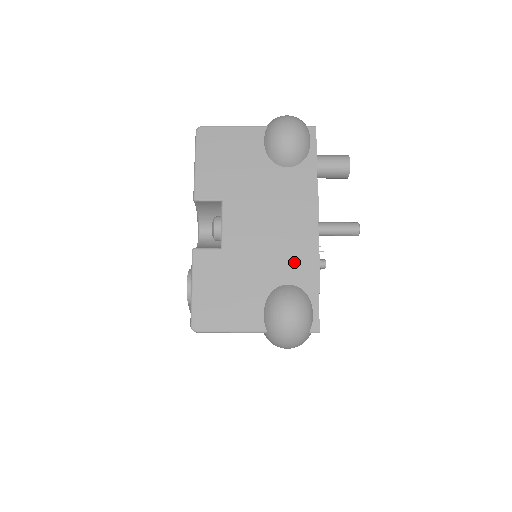
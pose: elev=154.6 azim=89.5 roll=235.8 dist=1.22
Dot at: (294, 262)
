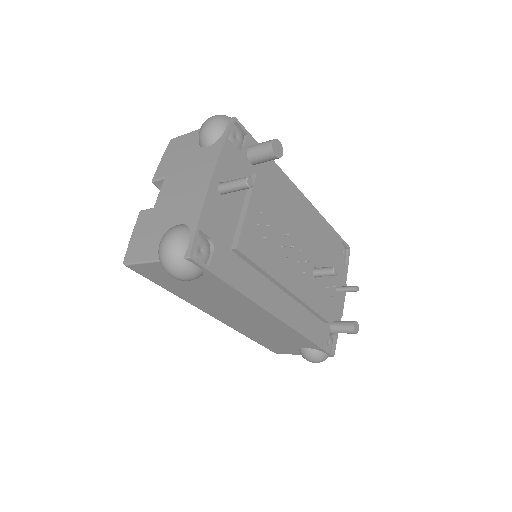
Dot at: (189, 208)
